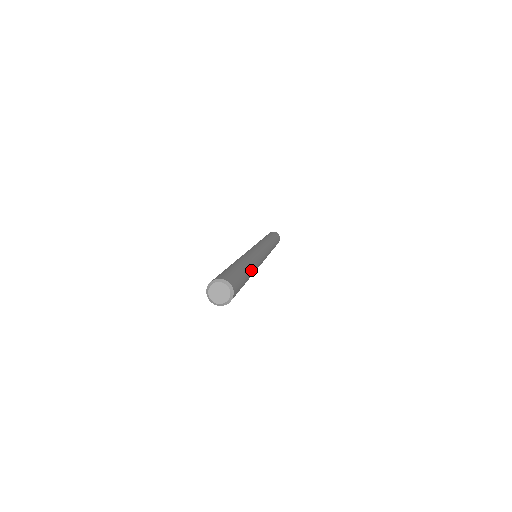
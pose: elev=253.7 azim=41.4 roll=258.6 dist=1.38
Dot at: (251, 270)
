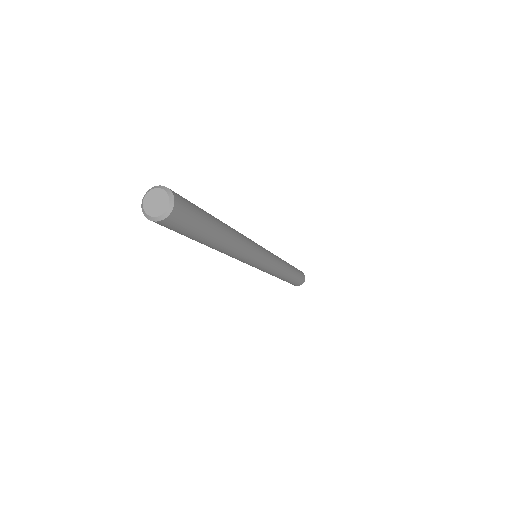
Dot at: (228, 238)
